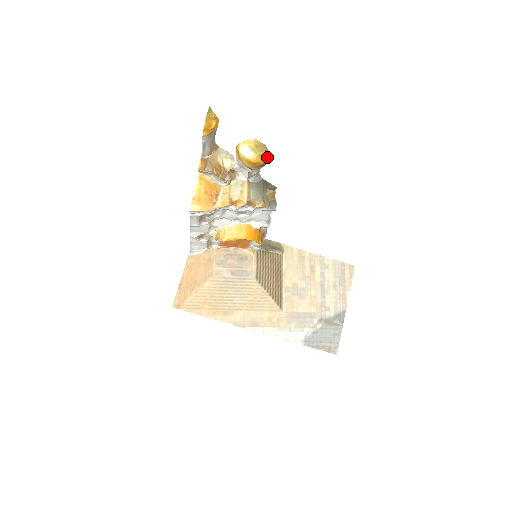
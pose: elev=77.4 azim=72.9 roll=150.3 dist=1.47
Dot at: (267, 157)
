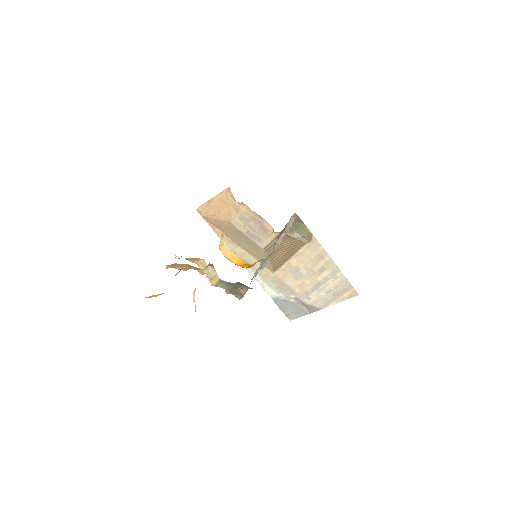
Dot at: occluded
